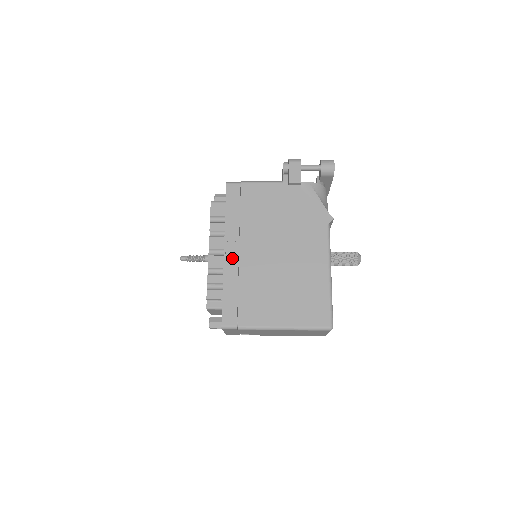
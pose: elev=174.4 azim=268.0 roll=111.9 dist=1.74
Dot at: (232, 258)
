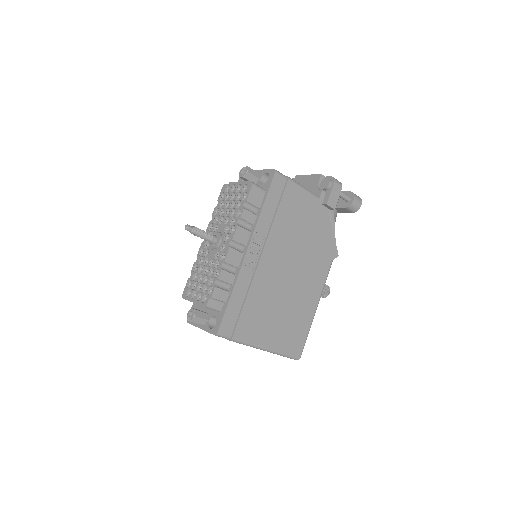
Dot at: (252, 261)
